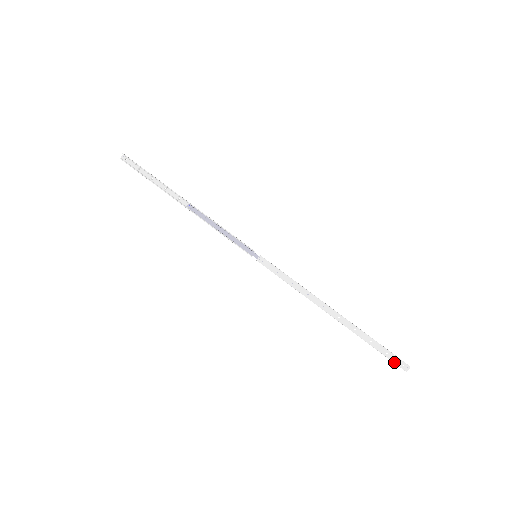
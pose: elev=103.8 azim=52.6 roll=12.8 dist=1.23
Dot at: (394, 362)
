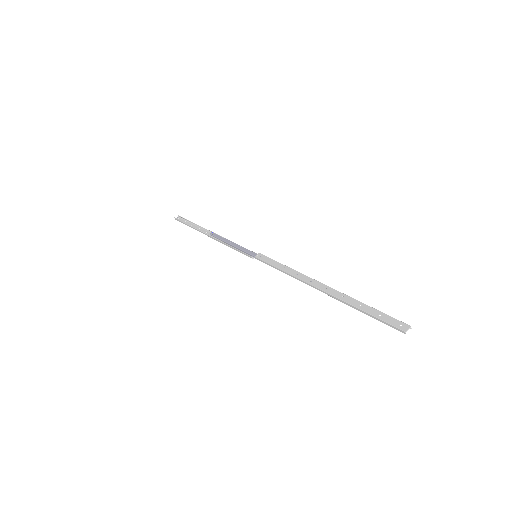
Dot at: (388, 323)
